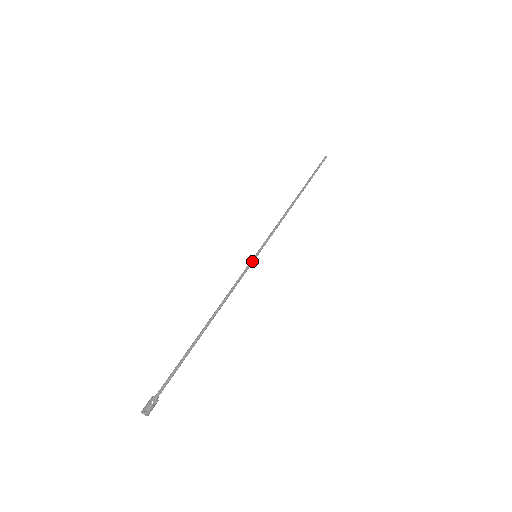
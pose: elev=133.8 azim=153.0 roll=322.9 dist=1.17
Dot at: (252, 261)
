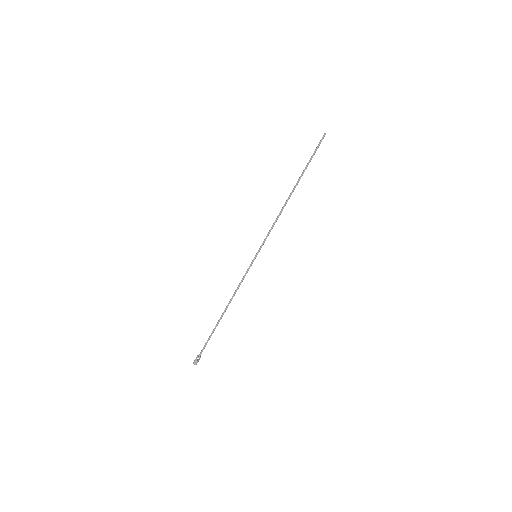
Dot at: (253, 261)
